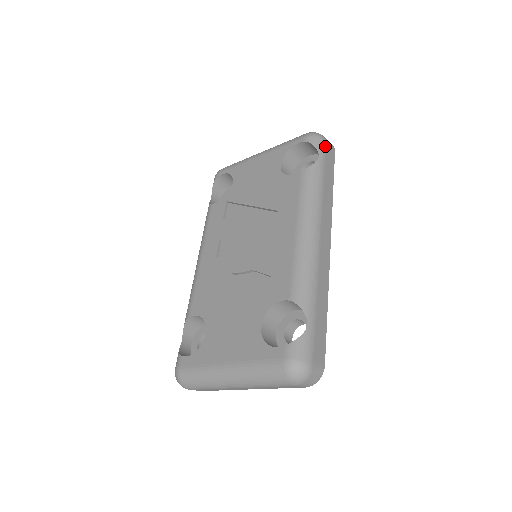
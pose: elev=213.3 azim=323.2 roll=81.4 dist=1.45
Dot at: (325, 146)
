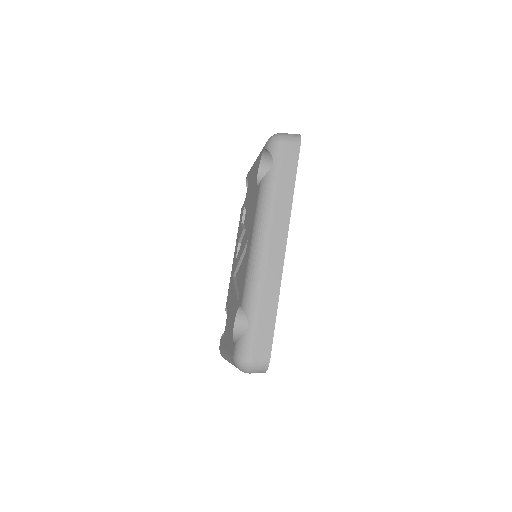
Dot at: (282, 147)
